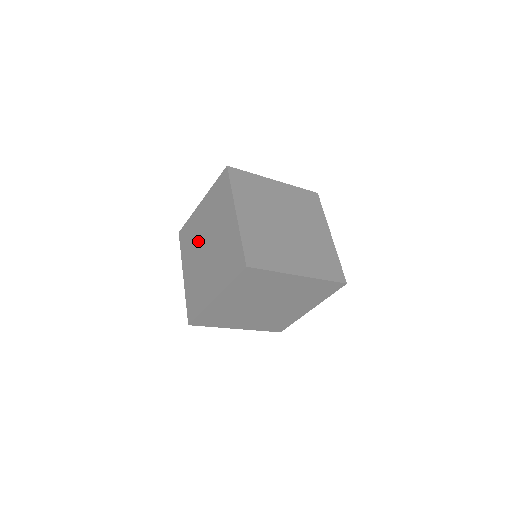
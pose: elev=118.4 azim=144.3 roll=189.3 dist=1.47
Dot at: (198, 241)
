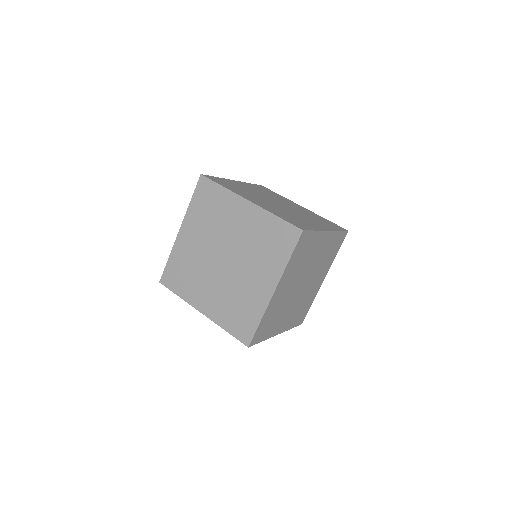
Dot at: occluded
